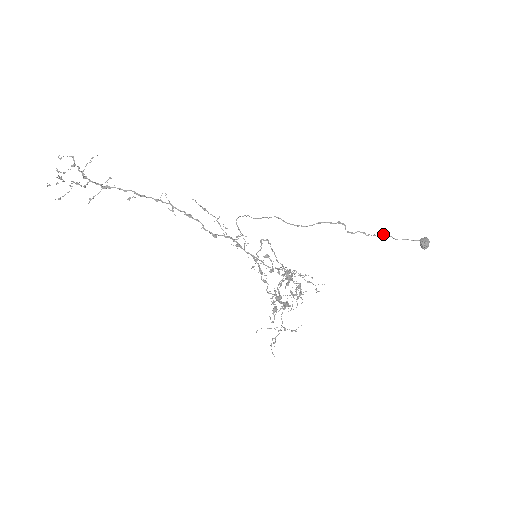
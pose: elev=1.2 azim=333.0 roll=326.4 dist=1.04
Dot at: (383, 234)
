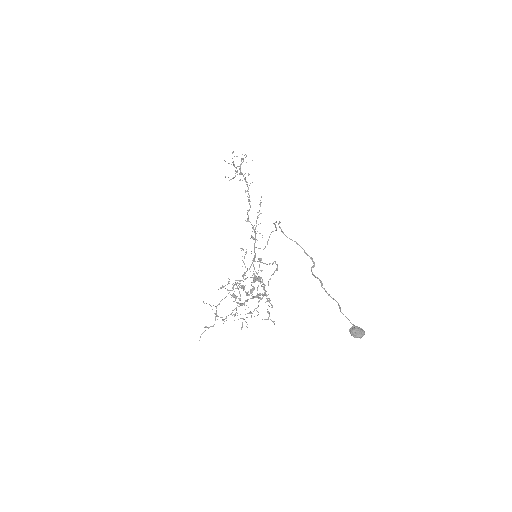
Dot at: (337, 302)
